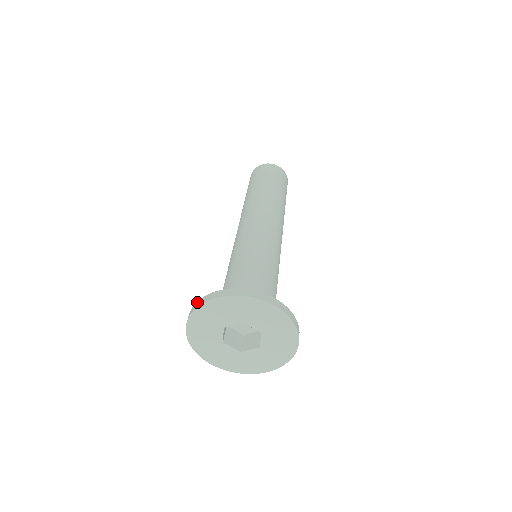
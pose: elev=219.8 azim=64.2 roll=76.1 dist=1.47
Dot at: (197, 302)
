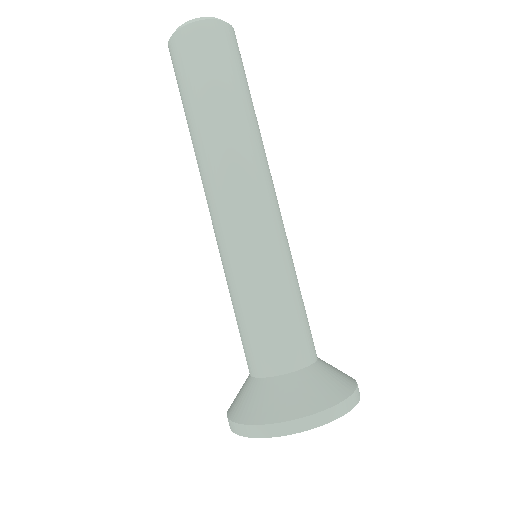
Dot at: (233, 424)
